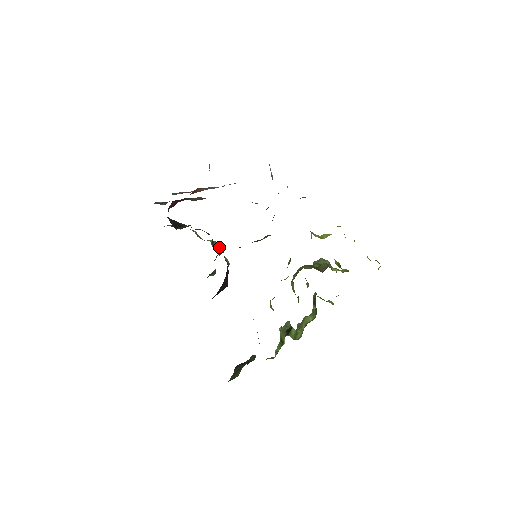
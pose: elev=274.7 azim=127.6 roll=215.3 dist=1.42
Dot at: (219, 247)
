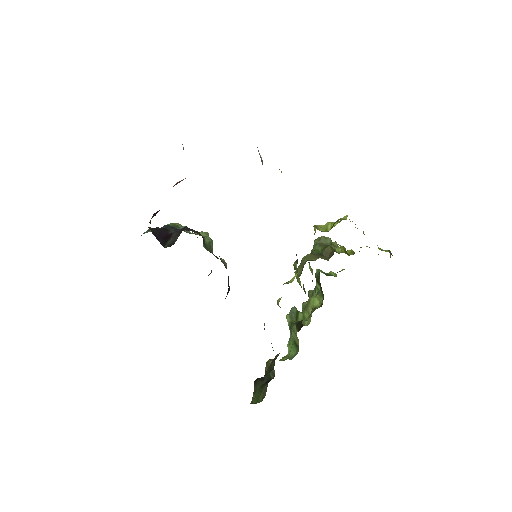
Dot at: (211, 243)
